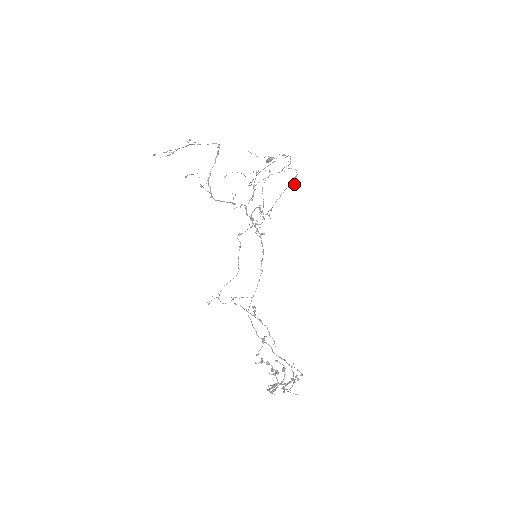
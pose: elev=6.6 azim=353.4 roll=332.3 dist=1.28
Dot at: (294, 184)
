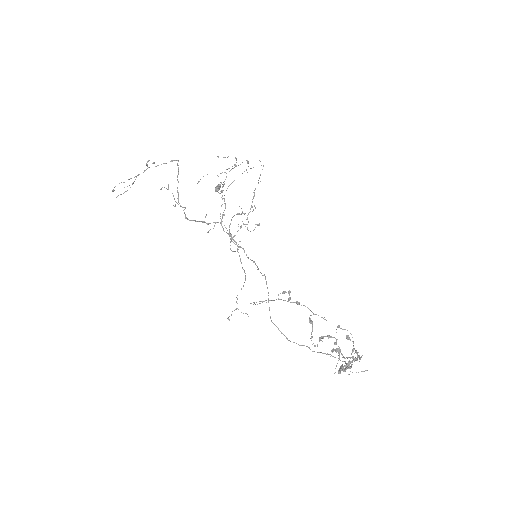
Dot at: occluded
